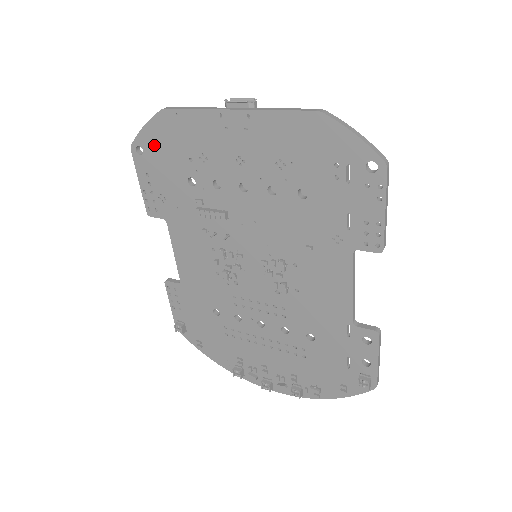
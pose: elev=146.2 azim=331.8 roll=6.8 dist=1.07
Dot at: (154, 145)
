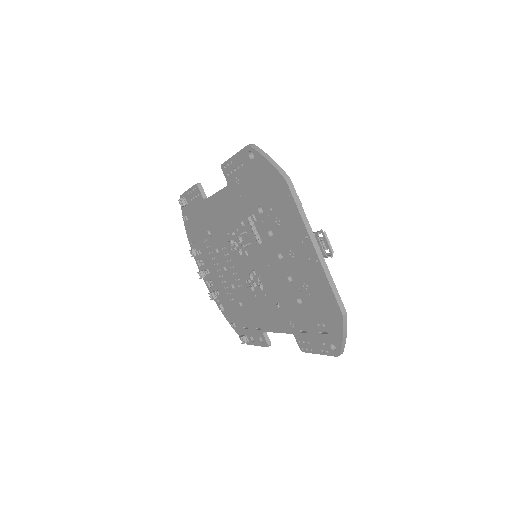
Dot at: (262, 171)
